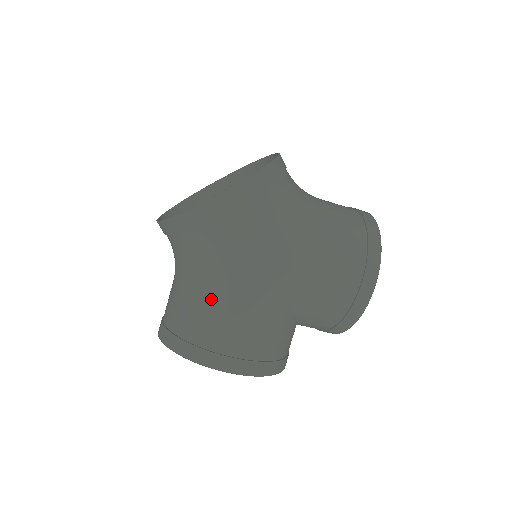
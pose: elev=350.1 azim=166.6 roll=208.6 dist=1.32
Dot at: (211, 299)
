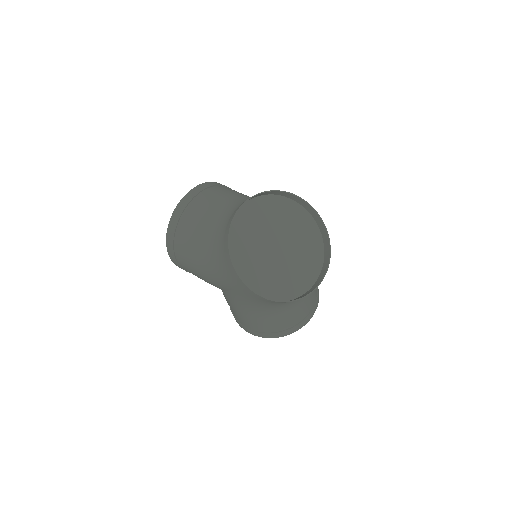
Dot at: (197, 253)
